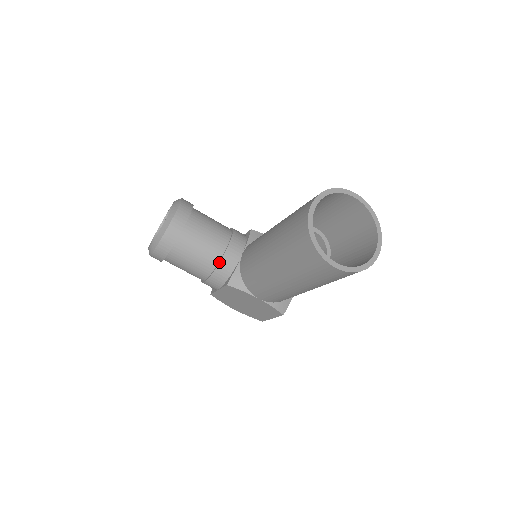
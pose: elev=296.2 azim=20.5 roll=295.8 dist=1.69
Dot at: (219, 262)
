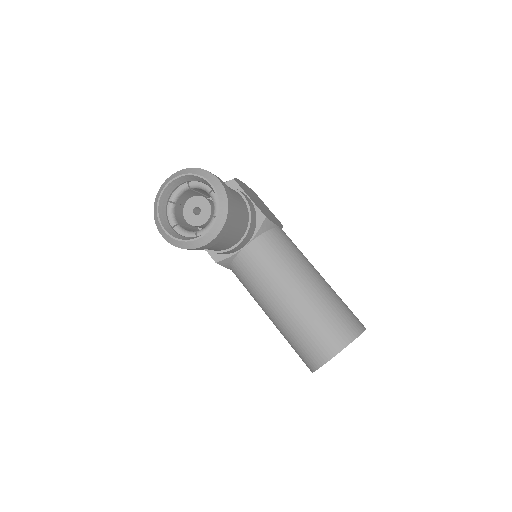
Dot at: (222, 252)
